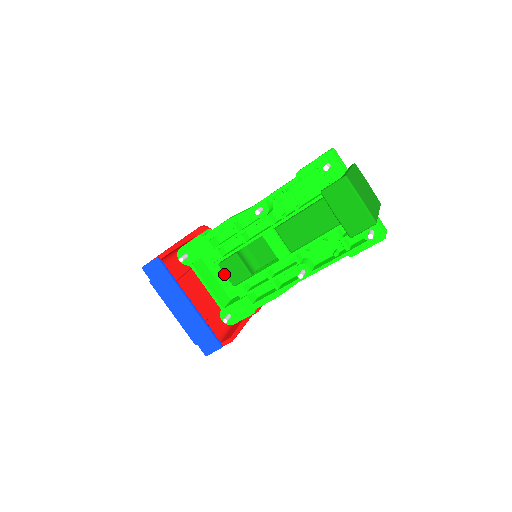
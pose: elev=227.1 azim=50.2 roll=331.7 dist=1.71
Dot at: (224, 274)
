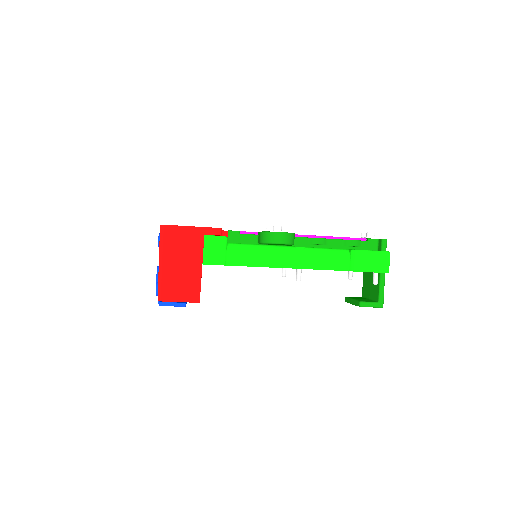
Dot at: occluded
